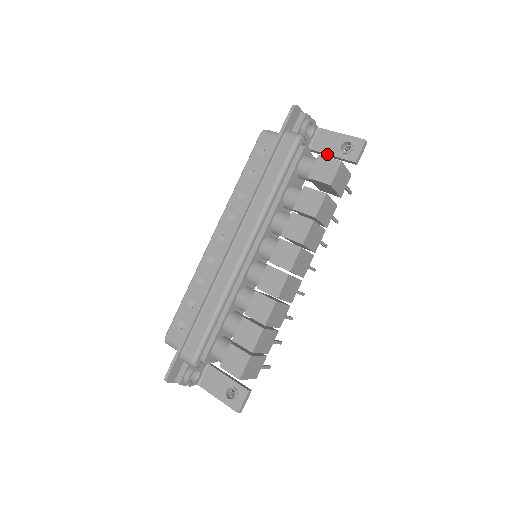
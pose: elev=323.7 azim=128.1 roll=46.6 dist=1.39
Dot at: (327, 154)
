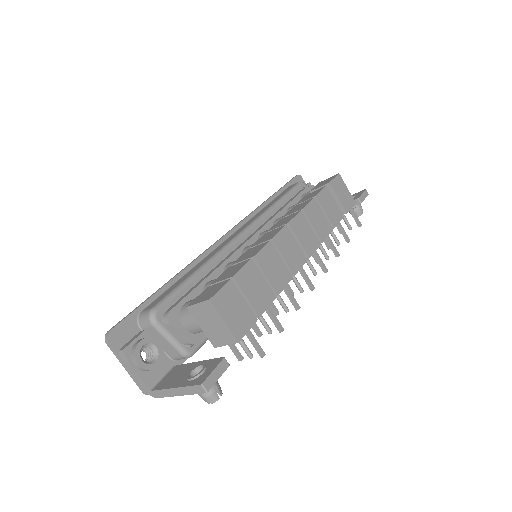
Dot at: occluded
